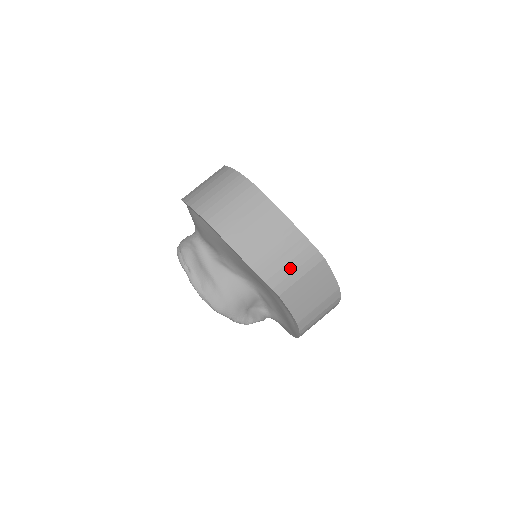
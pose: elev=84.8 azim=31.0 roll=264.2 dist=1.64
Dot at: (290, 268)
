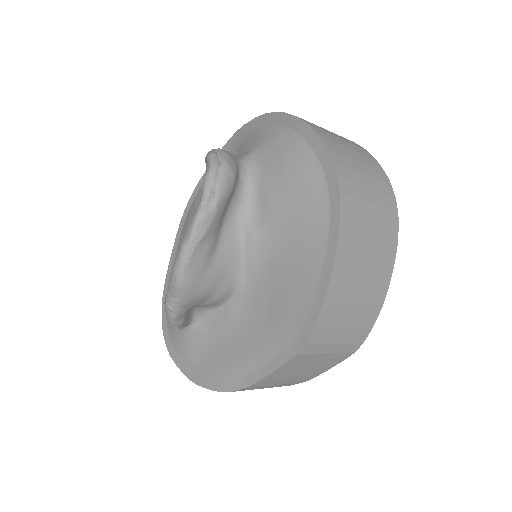
Dot at: (337, 336)
